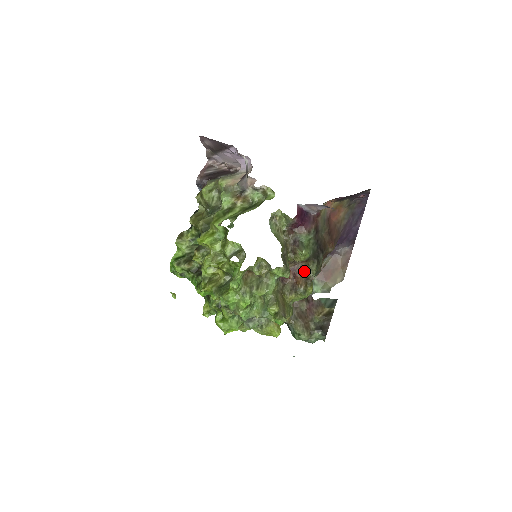
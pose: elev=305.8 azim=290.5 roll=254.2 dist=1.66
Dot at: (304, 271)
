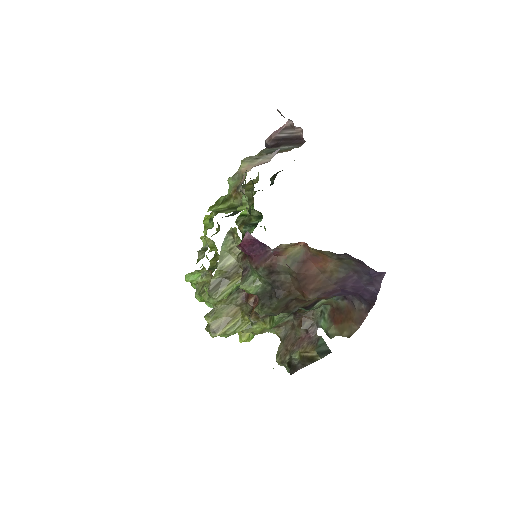
Dot at: (258, 303)
